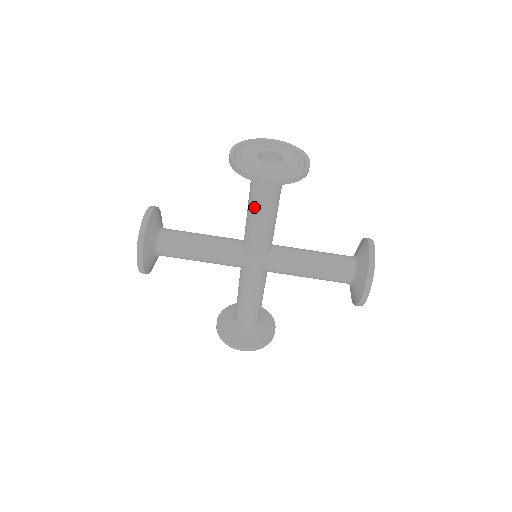
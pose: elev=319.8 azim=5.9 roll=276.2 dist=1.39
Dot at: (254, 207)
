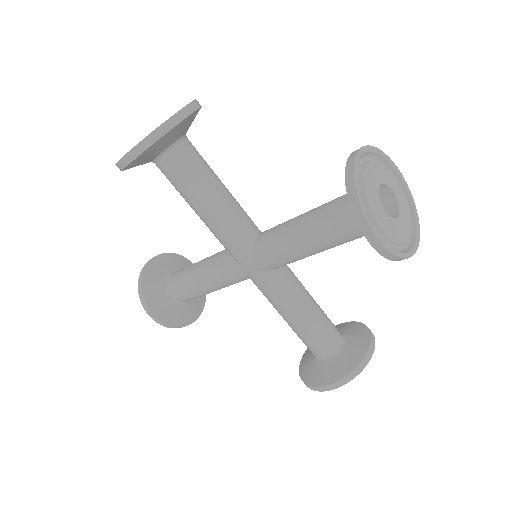
Dot at: occluded
